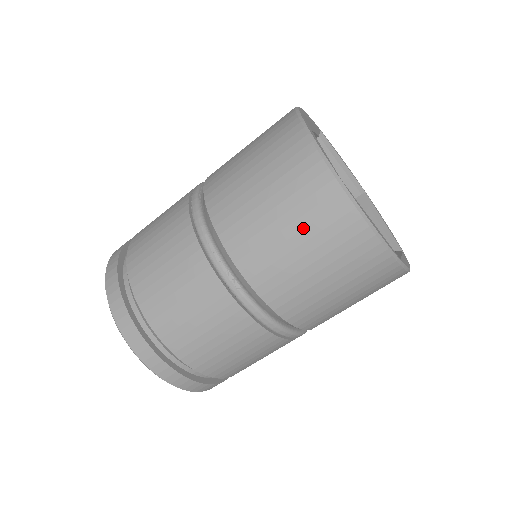
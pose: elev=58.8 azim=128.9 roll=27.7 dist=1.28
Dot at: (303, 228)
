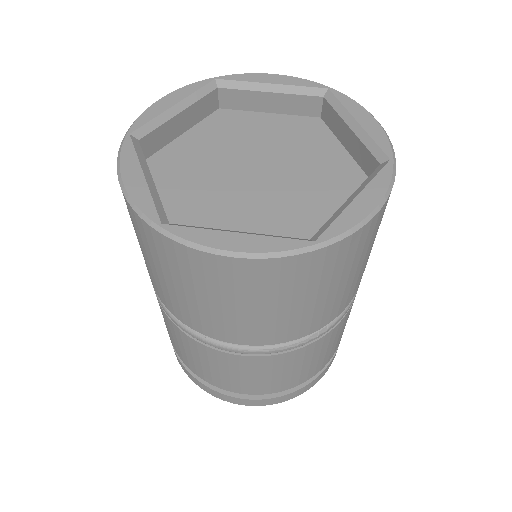
Dot at: (330, 282)
